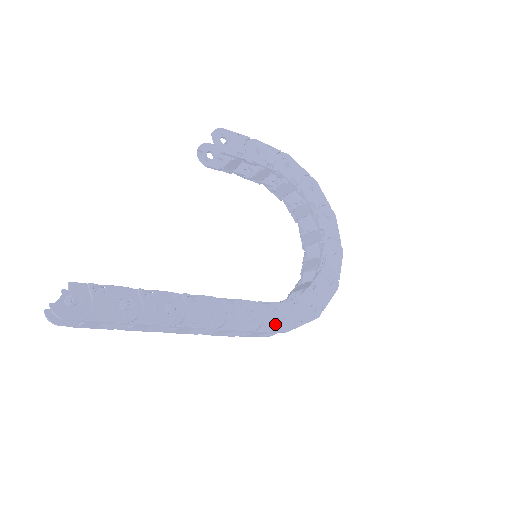
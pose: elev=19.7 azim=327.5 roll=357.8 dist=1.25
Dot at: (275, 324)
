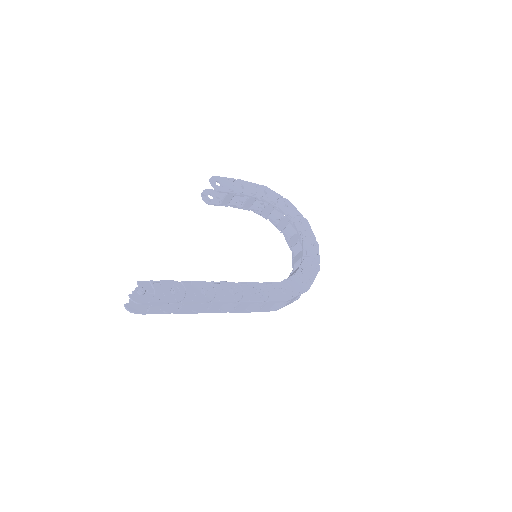
Dot at: (278, 296)
